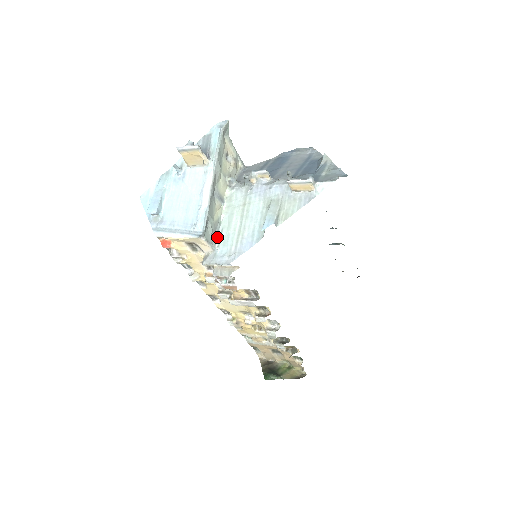
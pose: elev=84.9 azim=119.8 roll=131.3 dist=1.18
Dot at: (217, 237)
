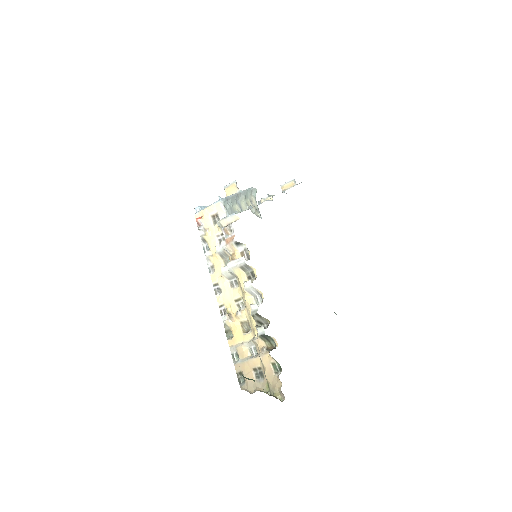
Dot at: occluded
